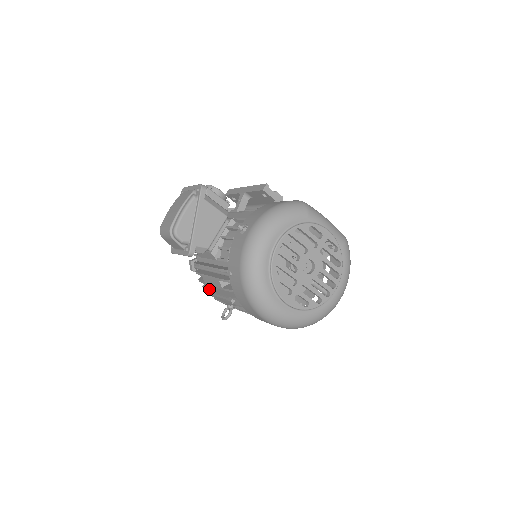
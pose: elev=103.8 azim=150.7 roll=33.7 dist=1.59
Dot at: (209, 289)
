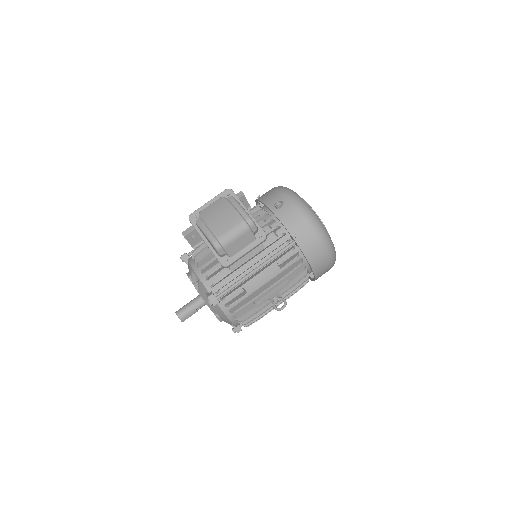
Dot at: (250, 300)
